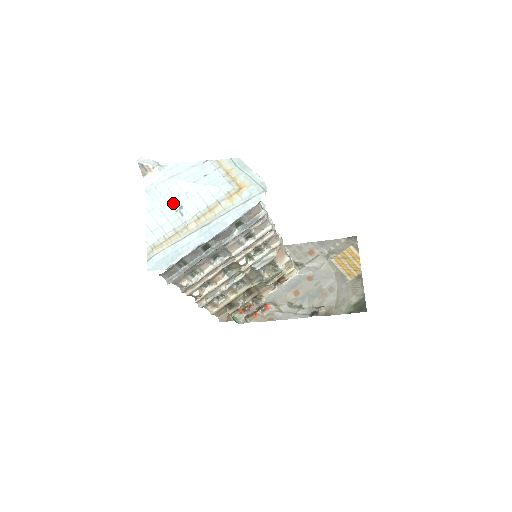
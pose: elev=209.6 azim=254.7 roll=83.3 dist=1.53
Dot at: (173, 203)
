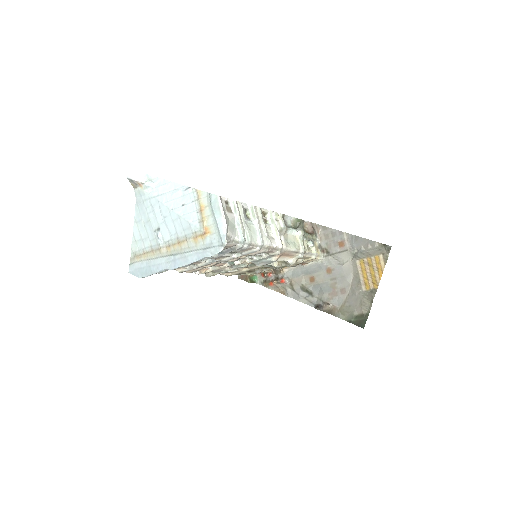
Dot at: (154, 222)
